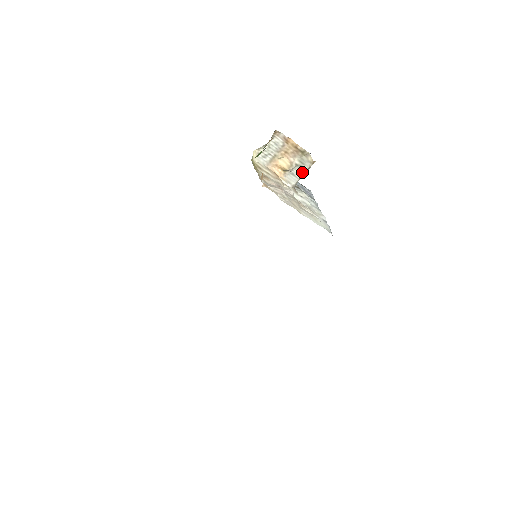
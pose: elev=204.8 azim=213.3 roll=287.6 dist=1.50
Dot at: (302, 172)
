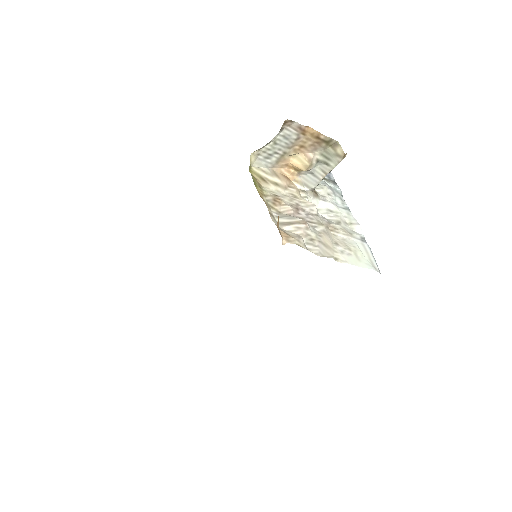
Dot at: (327, 171)
